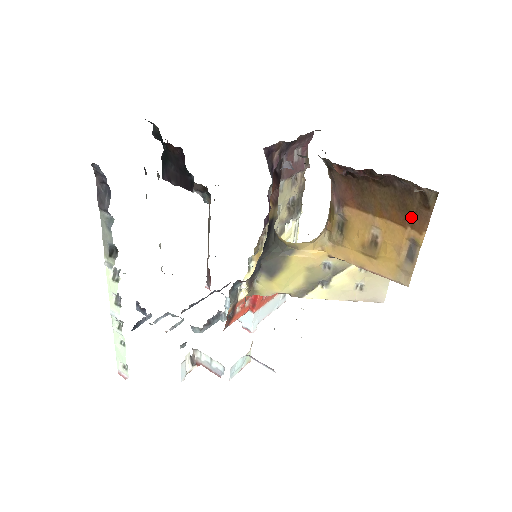
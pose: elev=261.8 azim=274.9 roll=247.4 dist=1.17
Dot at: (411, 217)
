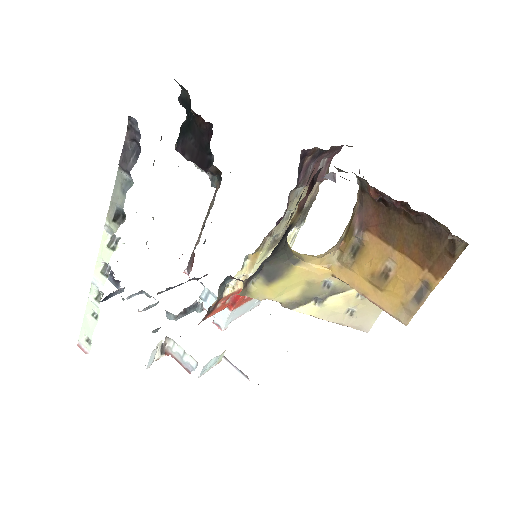
Dot at: (432, 260)
